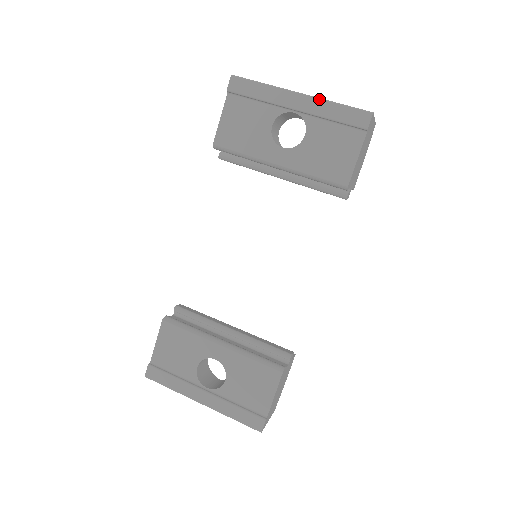
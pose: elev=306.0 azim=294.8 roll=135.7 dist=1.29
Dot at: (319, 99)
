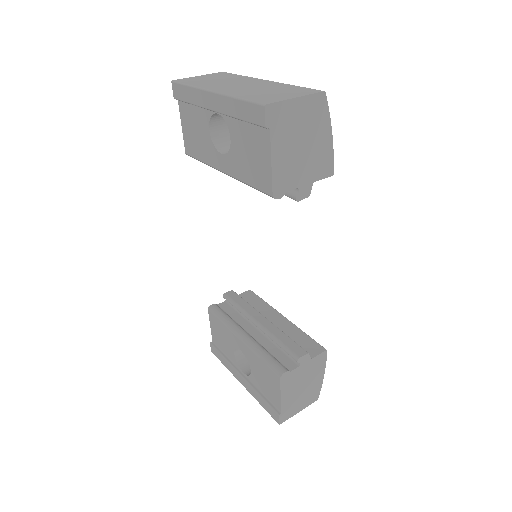
Dot at: (224, 96)
